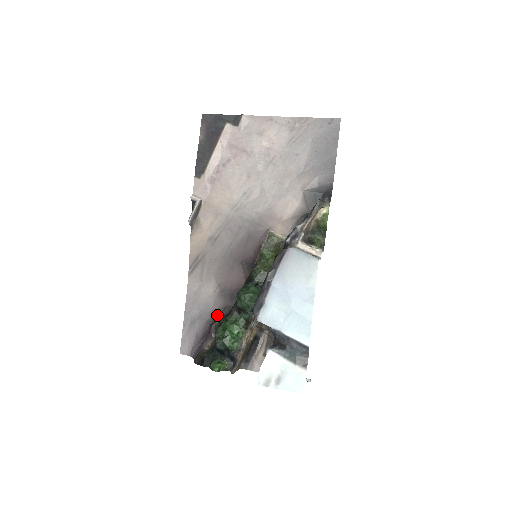
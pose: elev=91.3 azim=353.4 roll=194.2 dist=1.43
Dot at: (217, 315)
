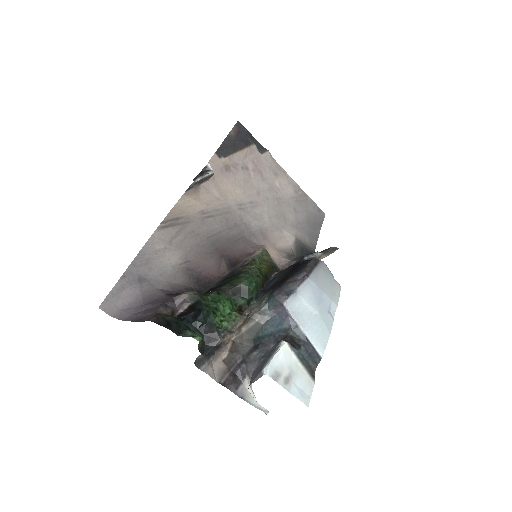
Dot at: (176, 290)
